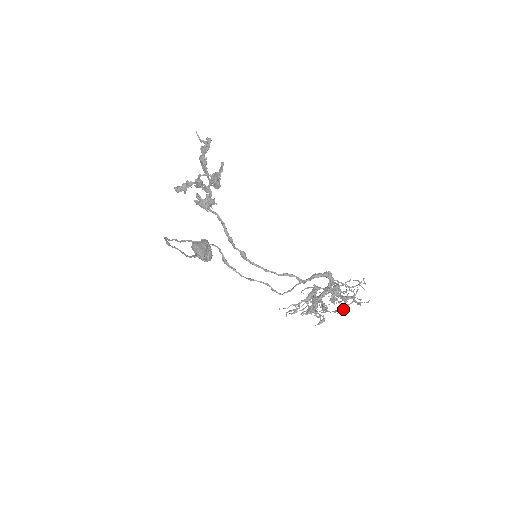
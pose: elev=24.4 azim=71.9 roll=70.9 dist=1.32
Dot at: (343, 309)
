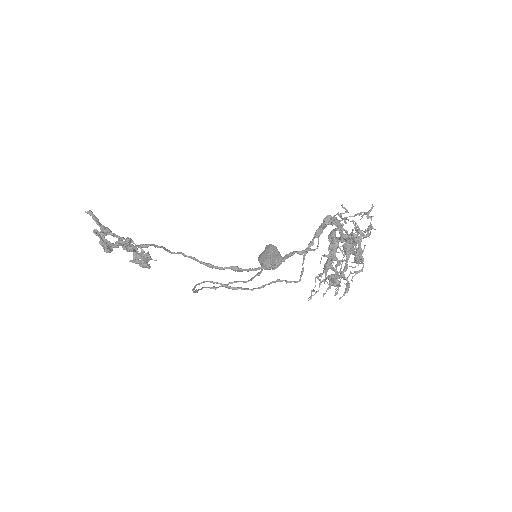
Dot at: (361, 254)
